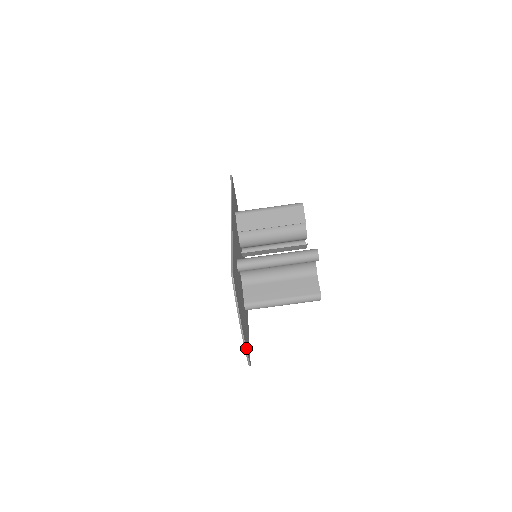
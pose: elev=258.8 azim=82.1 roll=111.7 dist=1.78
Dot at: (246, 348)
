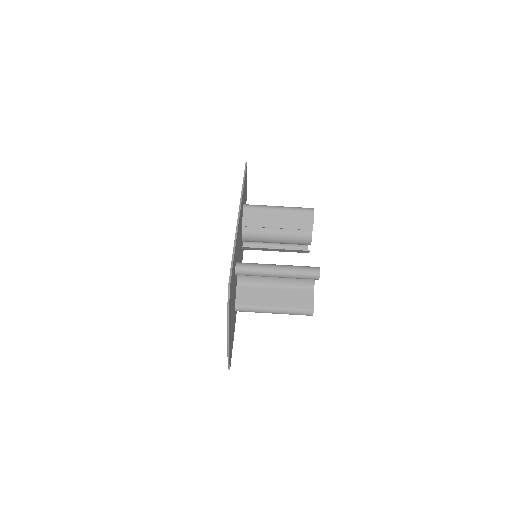
Dot at: (229, 355)
